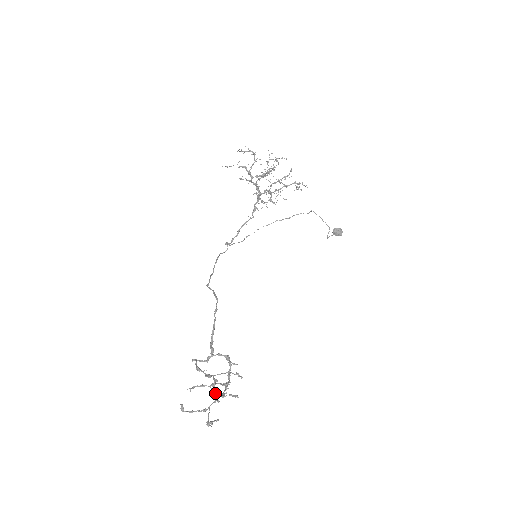
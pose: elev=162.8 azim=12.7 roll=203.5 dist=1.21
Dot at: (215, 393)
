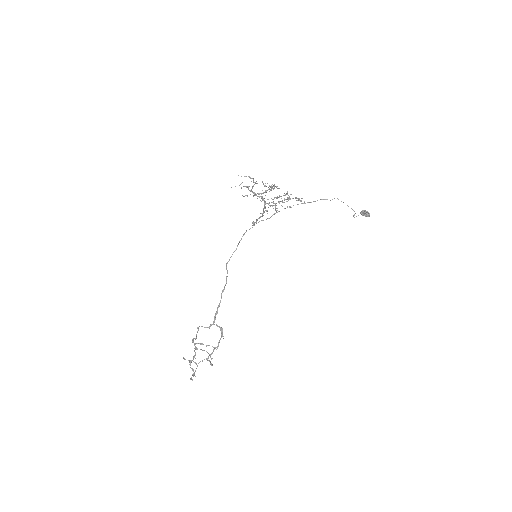
Dot at: (190, 367)
